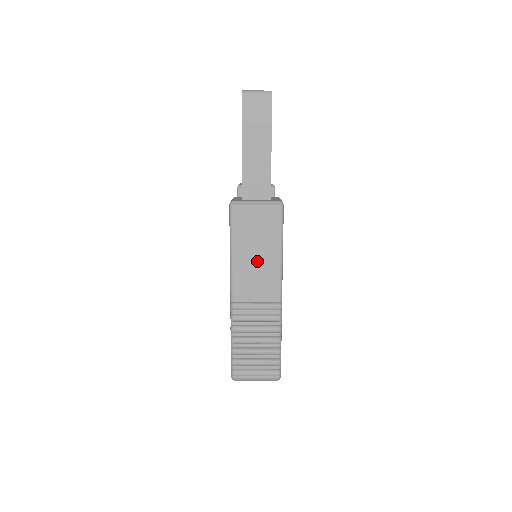
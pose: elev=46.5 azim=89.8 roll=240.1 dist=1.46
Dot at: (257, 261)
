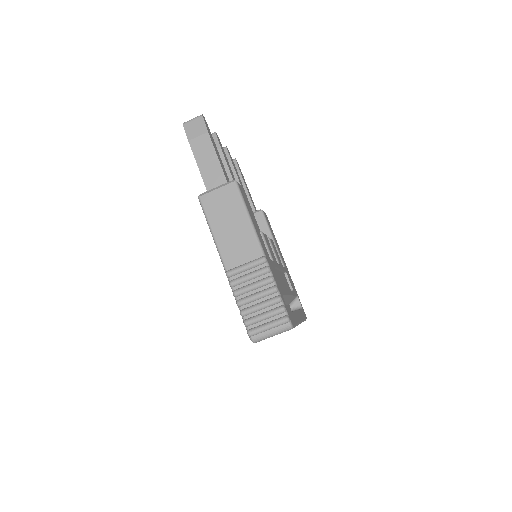
Dot at: (233, 230)
